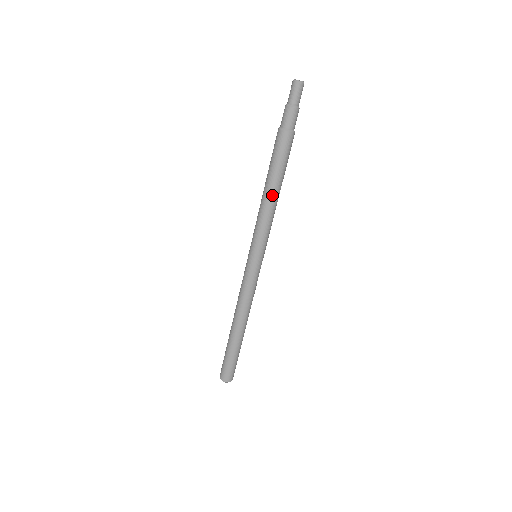
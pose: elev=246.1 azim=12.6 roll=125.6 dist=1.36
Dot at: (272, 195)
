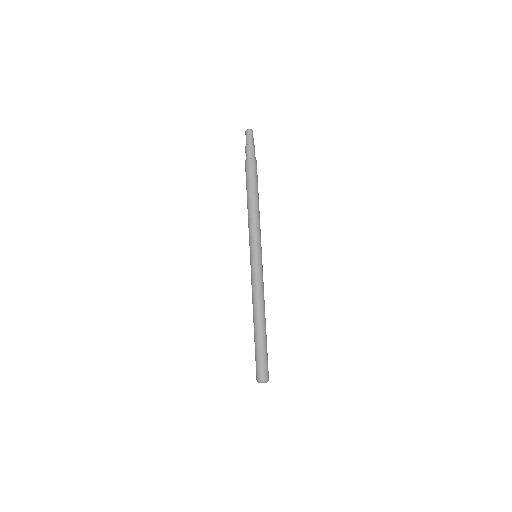
Dot at: (254, 204)
